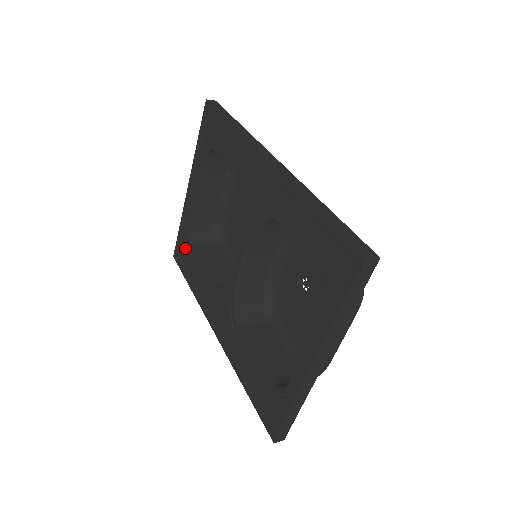
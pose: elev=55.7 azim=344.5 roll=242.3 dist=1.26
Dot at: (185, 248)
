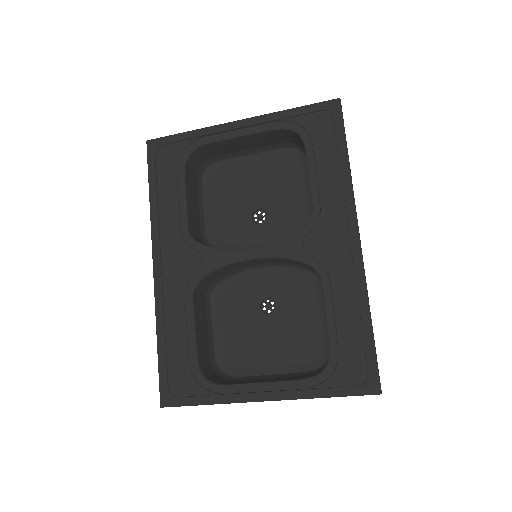
Dot at: (175, 157)
